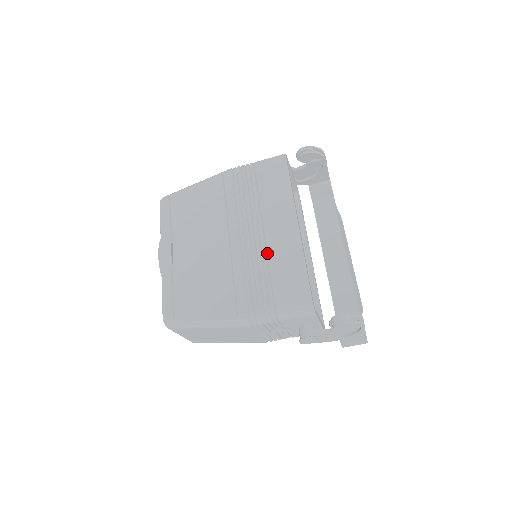
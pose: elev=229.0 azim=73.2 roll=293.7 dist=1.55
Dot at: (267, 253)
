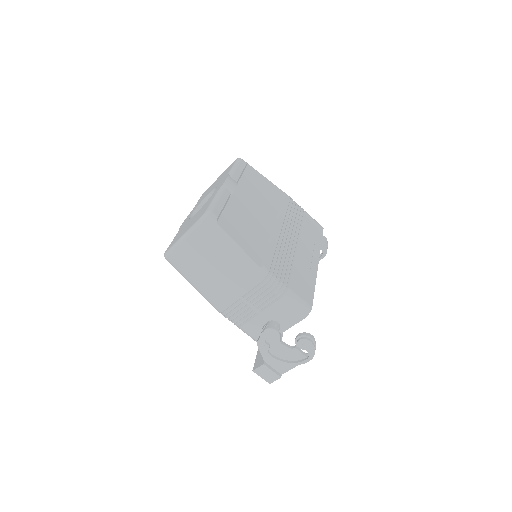
Dot at: (296, 256)
